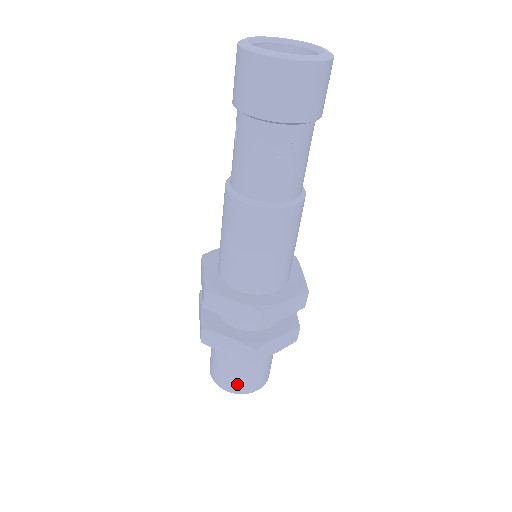
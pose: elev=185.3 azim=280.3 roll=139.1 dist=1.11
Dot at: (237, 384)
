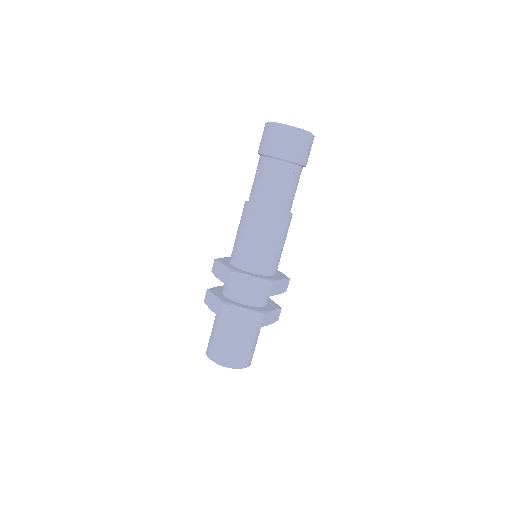
Dot at: (237, 358)
